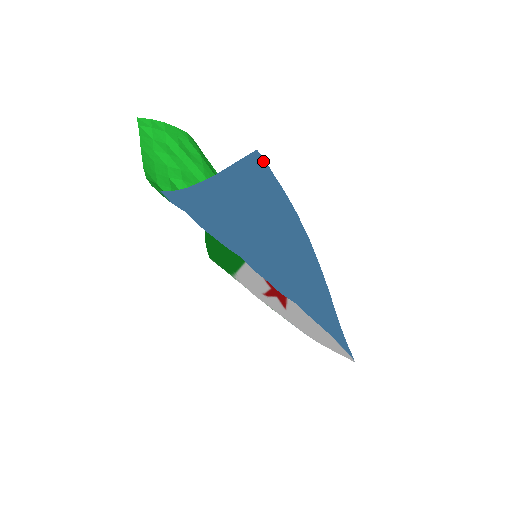
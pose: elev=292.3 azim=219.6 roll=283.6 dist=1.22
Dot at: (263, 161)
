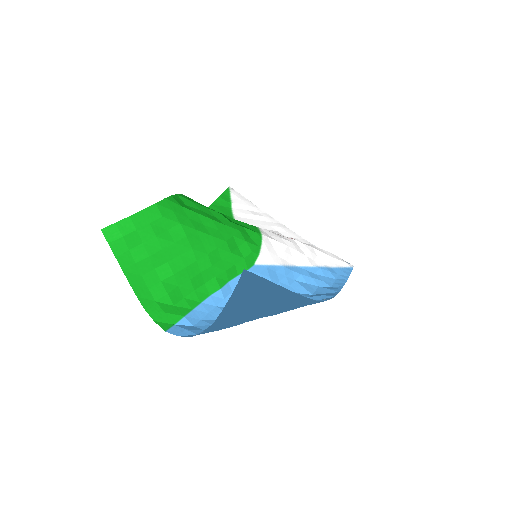
Dot at: (252, 276)
